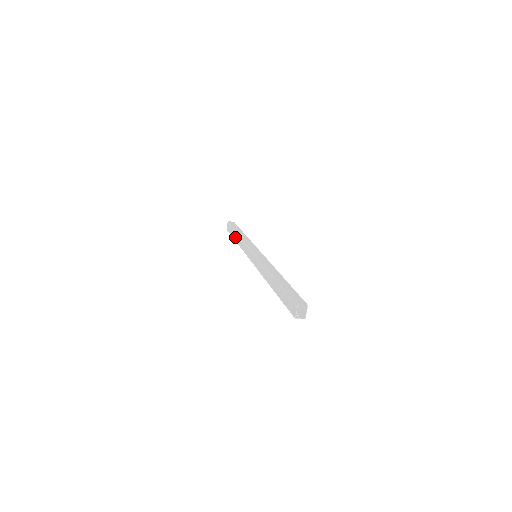
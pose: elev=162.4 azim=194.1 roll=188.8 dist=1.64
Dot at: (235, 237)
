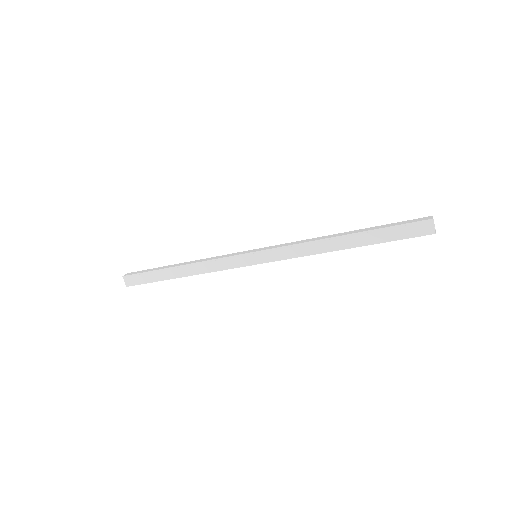
Dot at: (172, 275)
